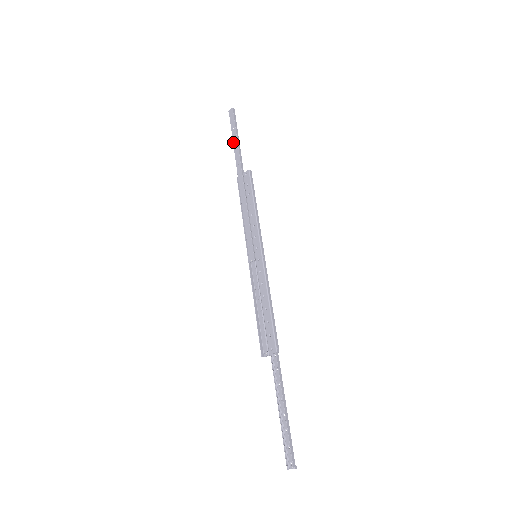
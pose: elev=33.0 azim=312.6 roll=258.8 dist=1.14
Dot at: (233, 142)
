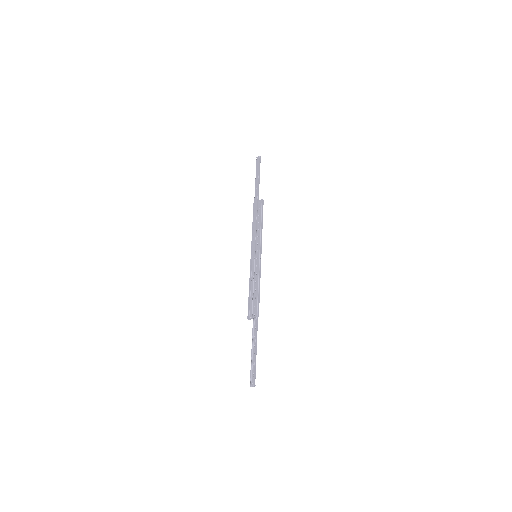
Dot at: (255, 179)
